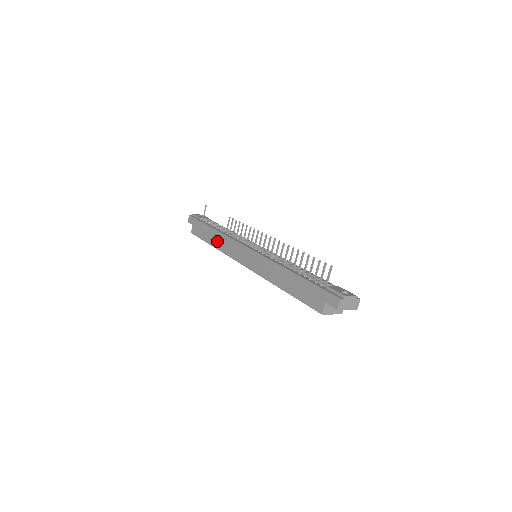
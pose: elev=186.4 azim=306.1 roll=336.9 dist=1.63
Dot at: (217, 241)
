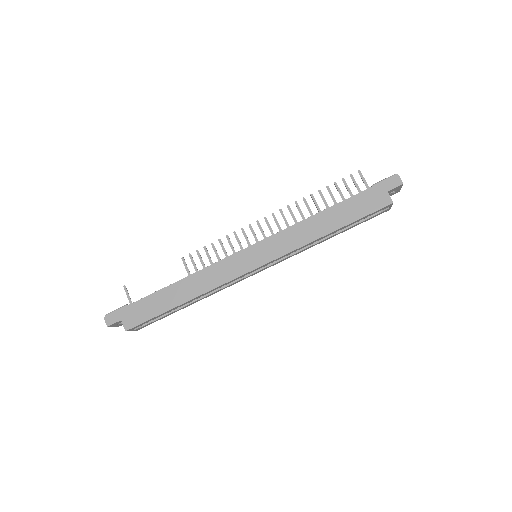
Dot at: (189, 290)
